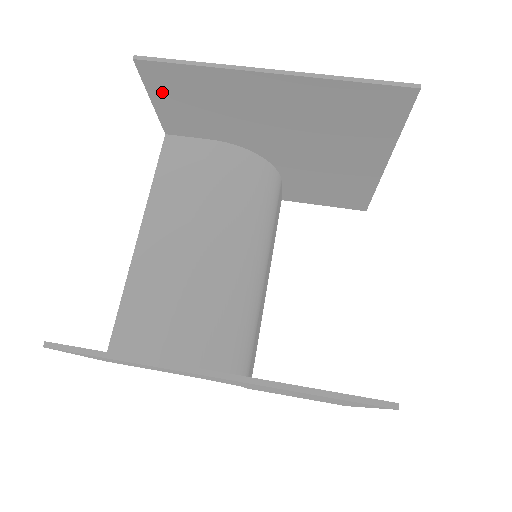
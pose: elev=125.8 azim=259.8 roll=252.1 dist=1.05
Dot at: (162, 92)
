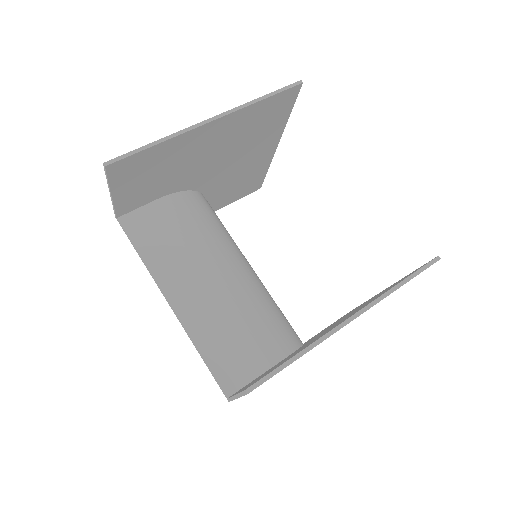
Dot at: (123, 182)
